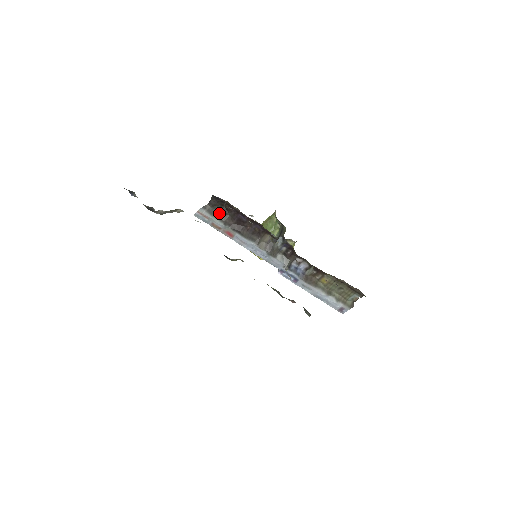
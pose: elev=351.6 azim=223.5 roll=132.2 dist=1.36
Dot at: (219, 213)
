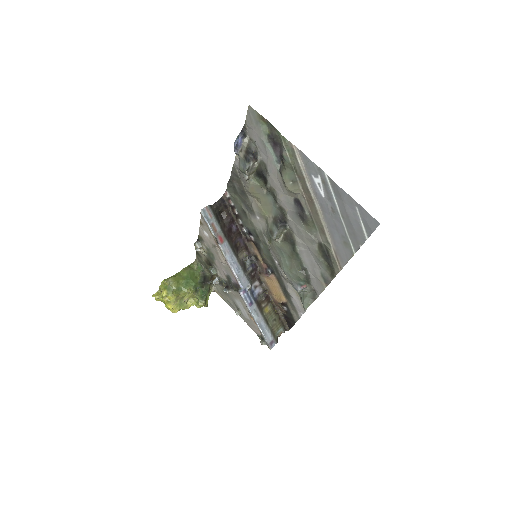
Dot at: (218, 217)
